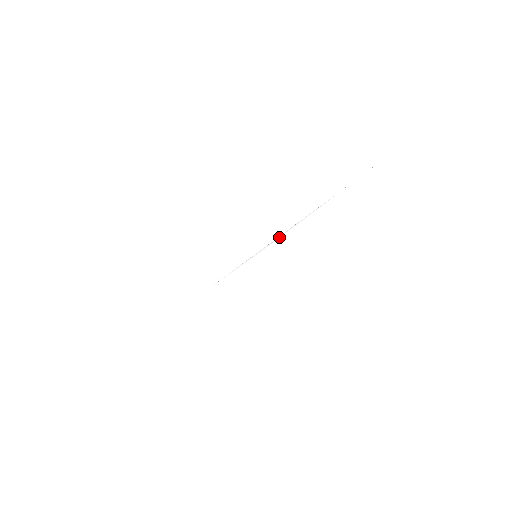
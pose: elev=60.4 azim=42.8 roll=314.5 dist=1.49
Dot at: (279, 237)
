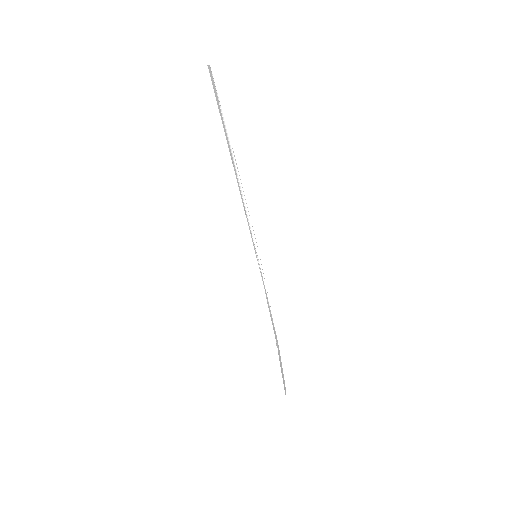
Dot at: (249, 218)
